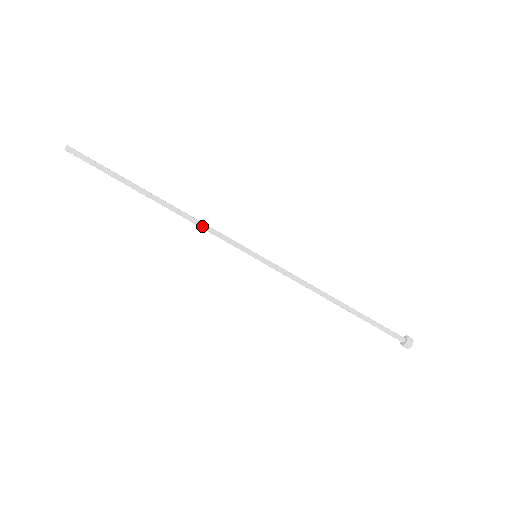
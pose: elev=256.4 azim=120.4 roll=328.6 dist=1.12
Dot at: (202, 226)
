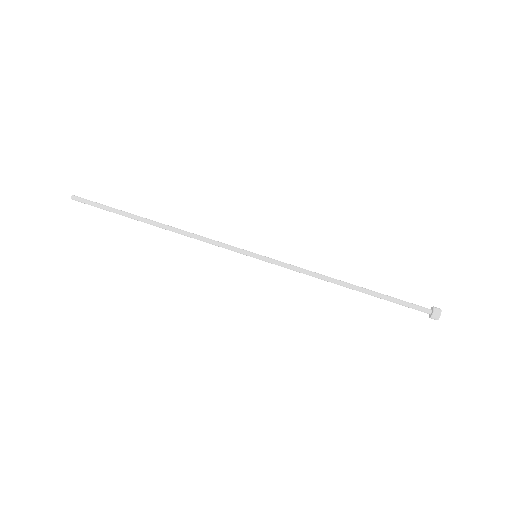
Dot at: (200, 237)
